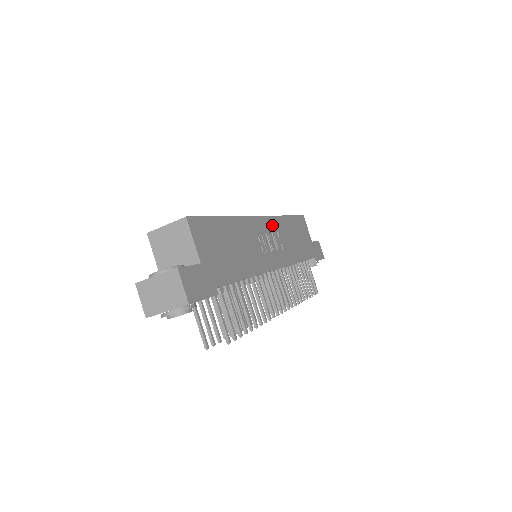
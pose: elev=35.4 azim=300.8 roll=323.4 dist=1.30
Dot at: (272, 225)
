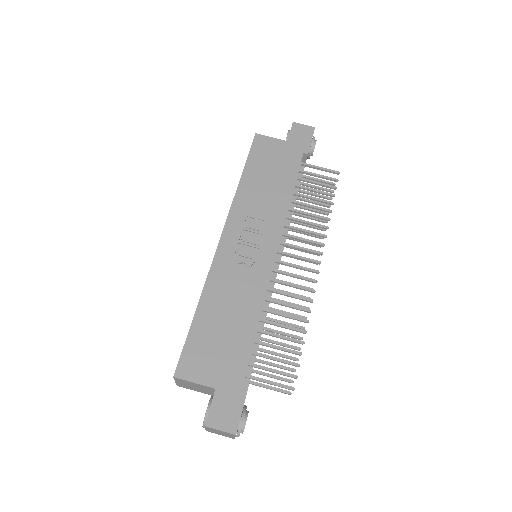
Dot at: (237, 222)
